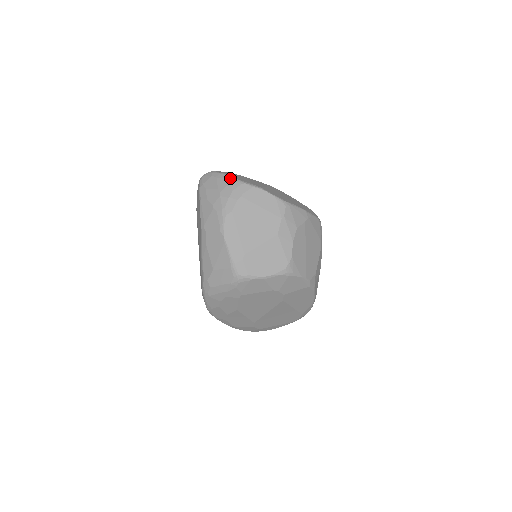
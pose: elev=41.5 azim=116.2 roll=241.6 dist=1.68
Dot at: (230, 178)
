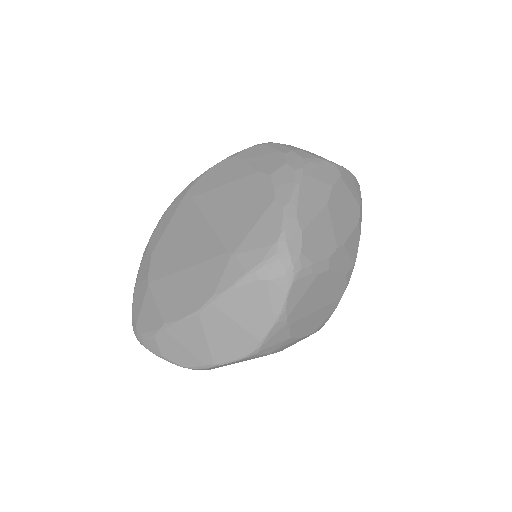
Dot at: occluded
